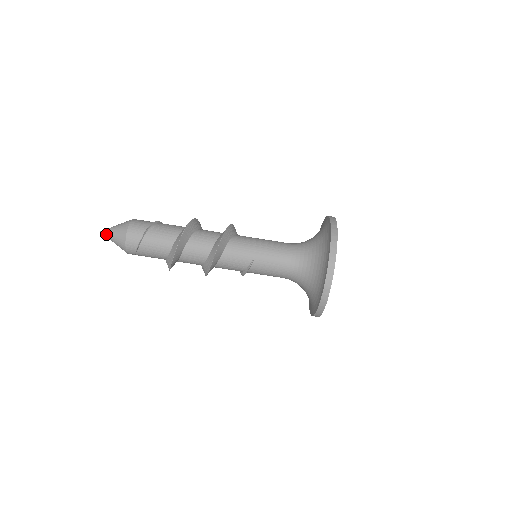
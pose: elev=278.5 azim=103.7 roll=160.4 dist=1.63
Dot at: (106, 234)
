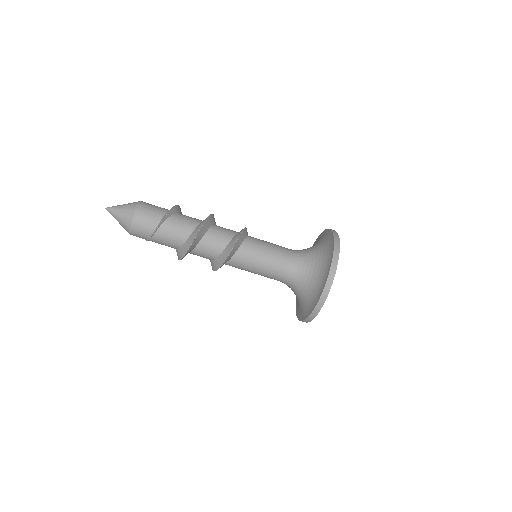
Dot at: (112, 215)
